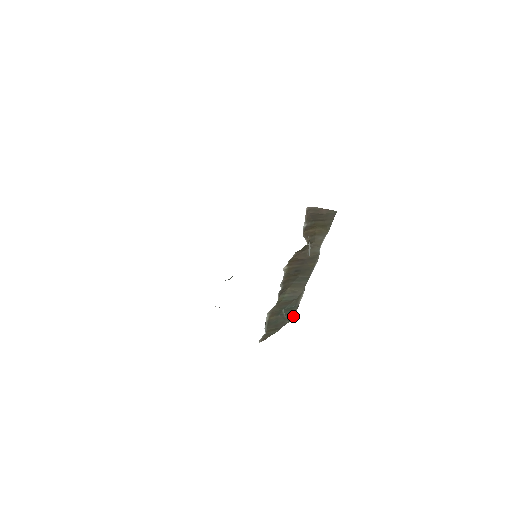
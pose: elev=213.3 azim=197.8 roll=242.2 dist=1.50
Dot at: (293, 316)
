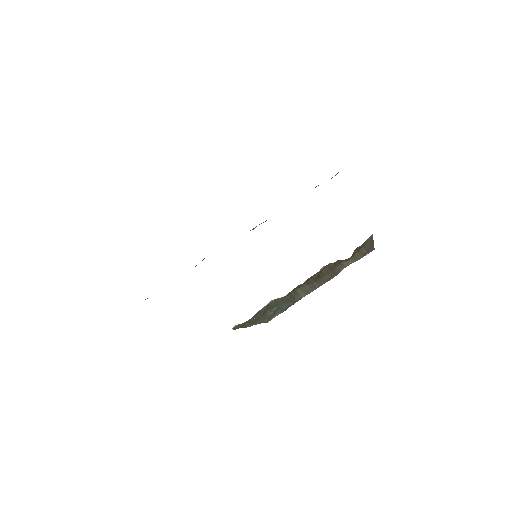
Dot at: (272, 318)
